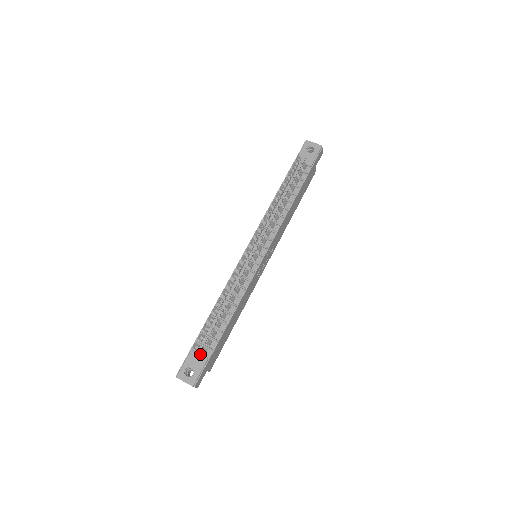
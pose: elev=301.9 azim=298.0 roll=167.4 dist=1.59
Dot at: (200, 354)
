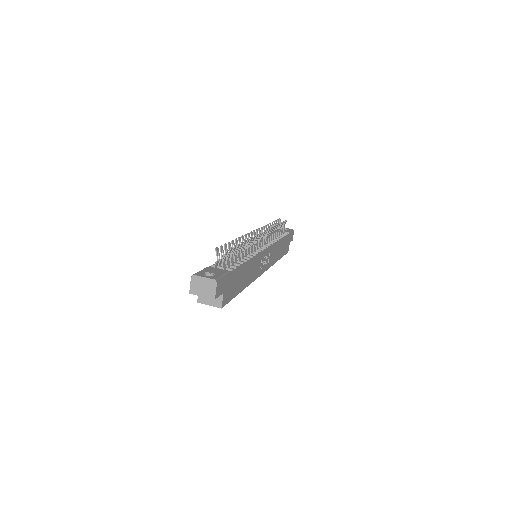
Dot at: (219, 269)
